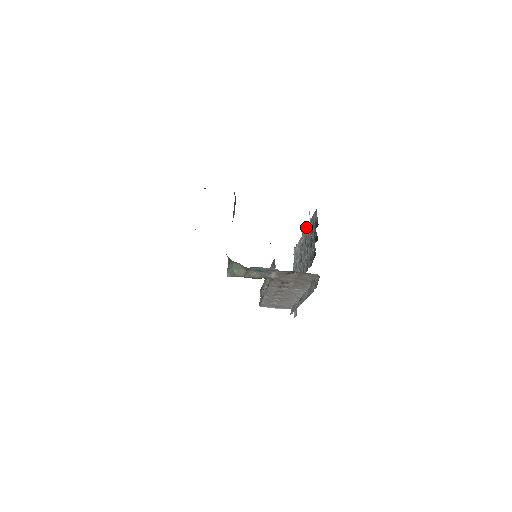
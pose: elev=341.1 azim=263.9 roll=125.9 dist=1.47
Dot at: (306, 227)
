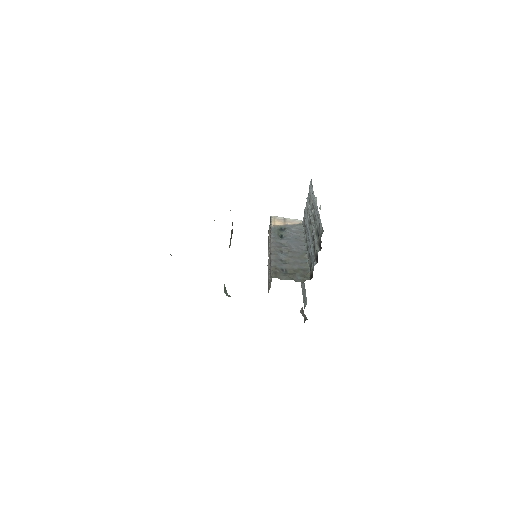
Dot at: (317, 208)
